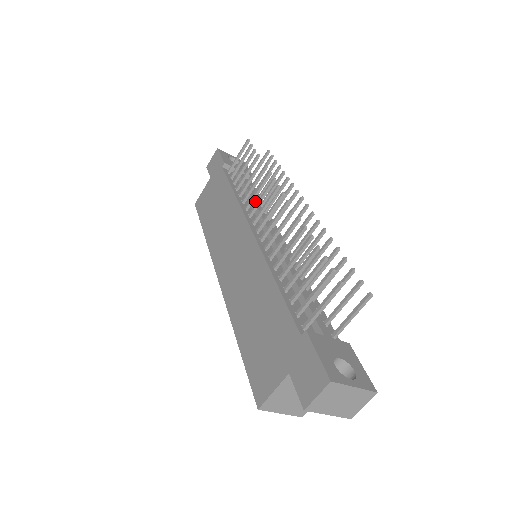
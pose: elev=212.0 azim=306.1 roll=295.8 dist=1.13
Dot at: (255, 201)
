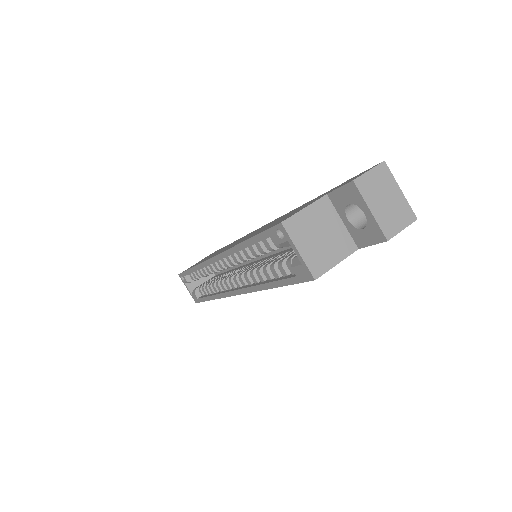
Dot at: occluded
